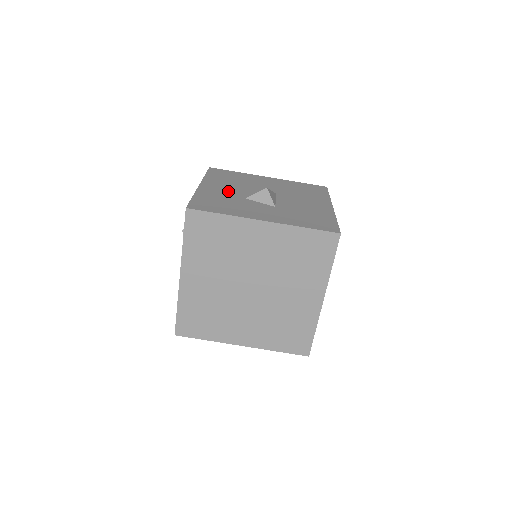
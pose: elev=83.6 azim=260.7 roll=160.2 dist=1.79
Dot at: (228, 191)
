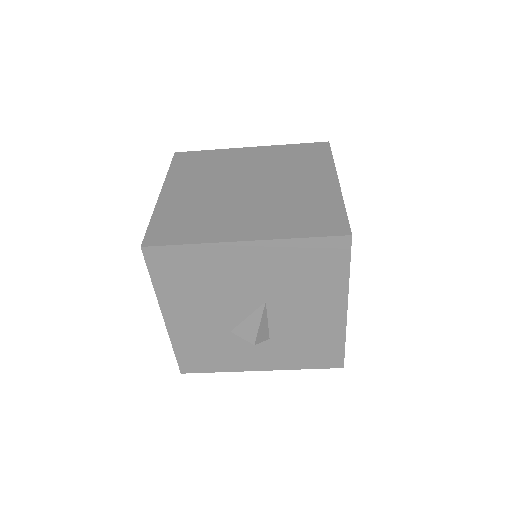
Dot at: (204, 322)
